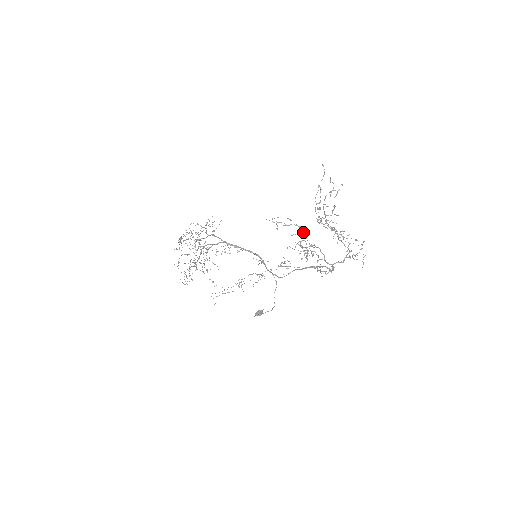
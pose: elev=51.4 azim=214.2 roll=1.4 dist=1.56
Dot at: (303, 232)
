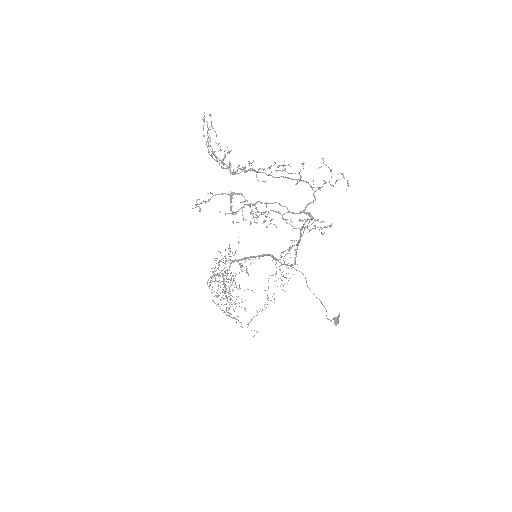
Dot at: (231, 197)
